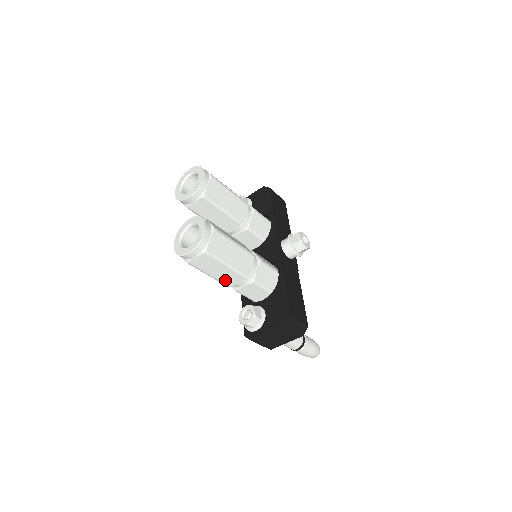
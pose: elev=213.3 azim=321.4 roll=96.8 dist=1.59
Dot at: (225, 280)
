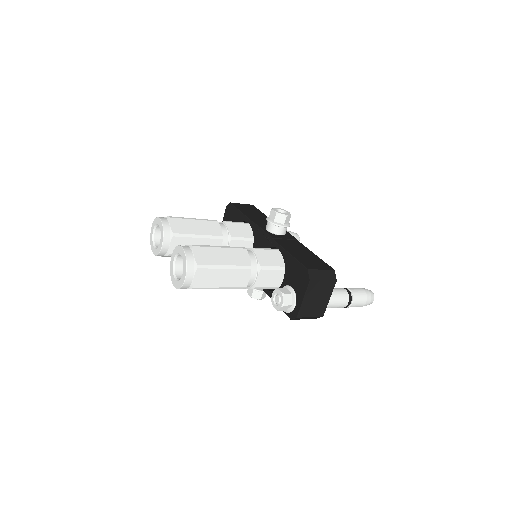
Dot at: (236, 283)
